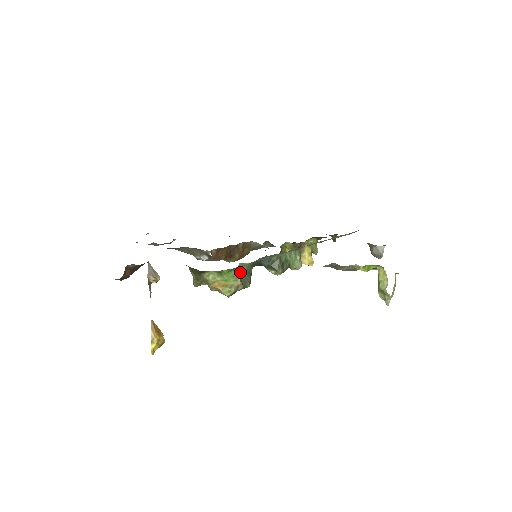
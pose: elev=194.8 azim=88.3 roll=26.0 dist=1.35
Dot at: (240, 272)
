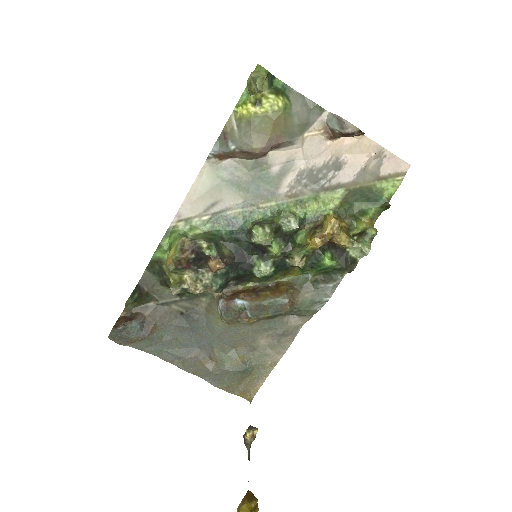
Dot at: occluded
